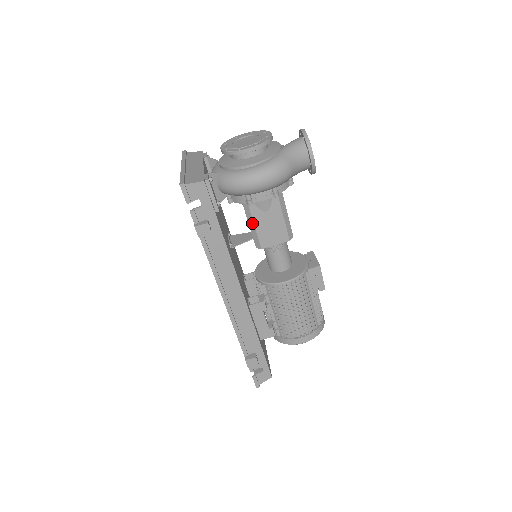
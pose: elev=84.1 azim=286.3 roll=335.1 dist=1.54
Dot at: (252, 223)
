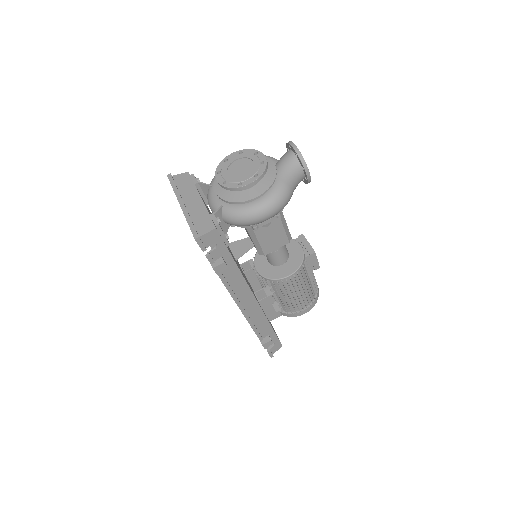
Dot at: (255, 238)
